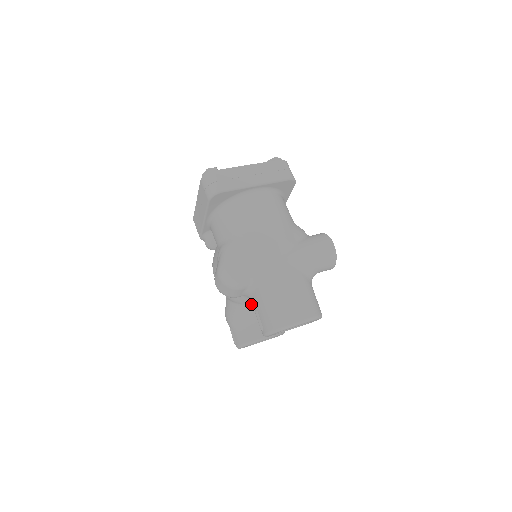
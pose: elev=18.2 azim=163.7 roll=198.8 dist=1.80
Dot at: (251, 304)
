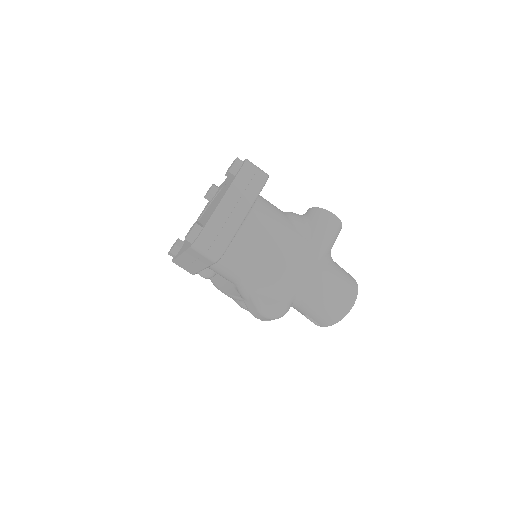
Dot at: occluded
